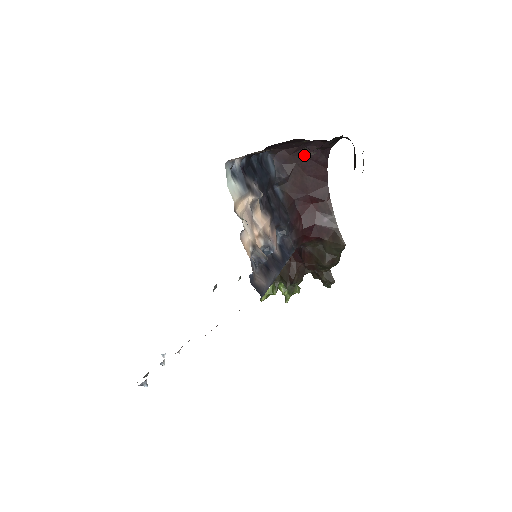
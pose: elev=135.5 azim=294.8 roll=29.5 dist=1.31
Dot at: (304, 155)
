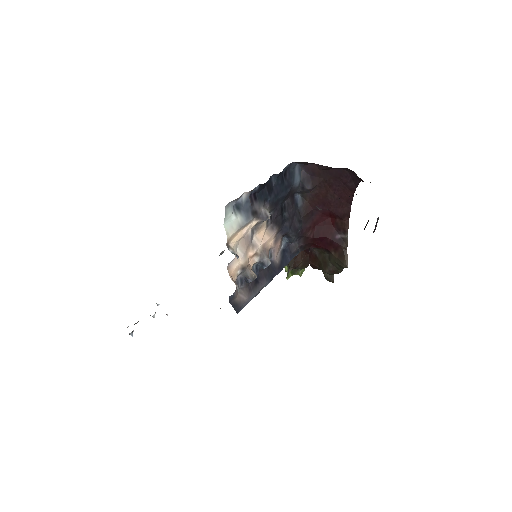
Dot at: (334, 174)
